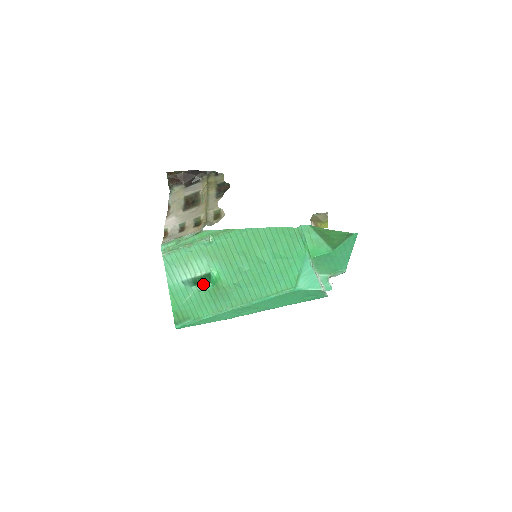
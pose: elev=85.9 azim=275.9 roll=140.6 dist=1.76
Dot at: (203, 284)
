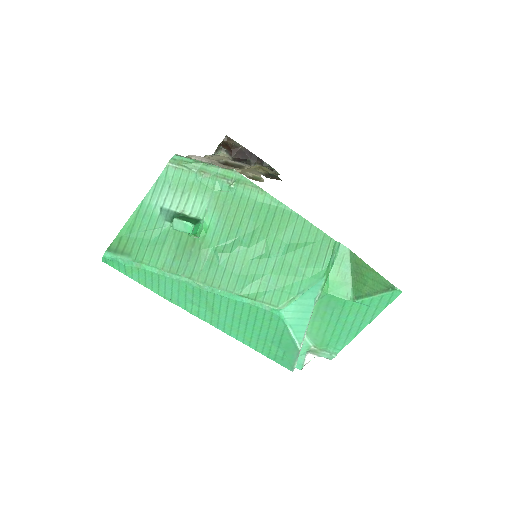
Dot at: (185, 220)
